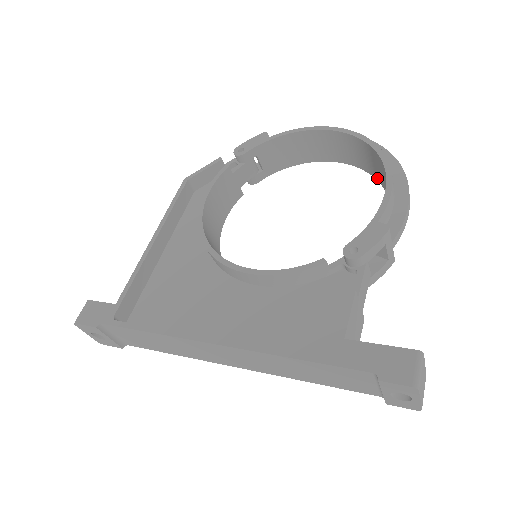
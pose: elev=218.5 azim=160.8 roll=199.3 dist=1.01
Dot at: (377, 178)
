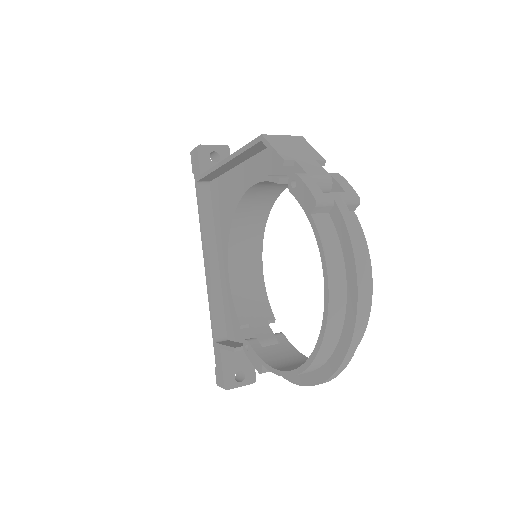
Dot at: occluded
